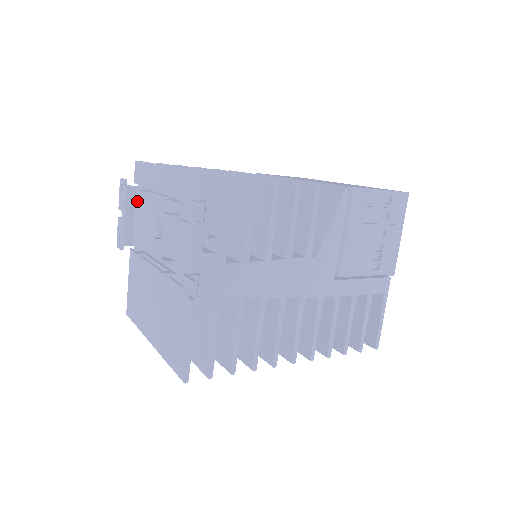
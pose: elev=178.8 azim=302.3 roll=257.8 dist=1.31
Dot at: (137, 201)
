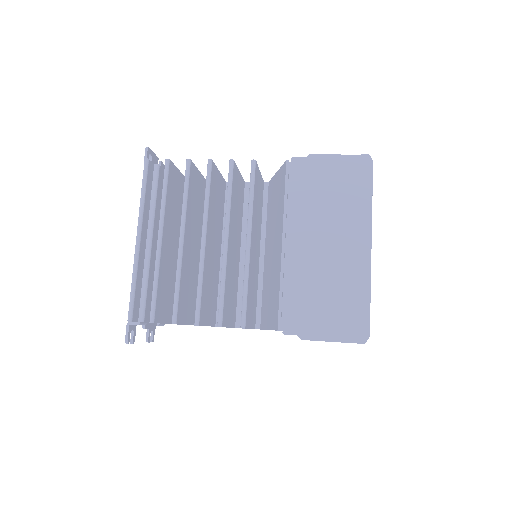
Dot at: occluded
